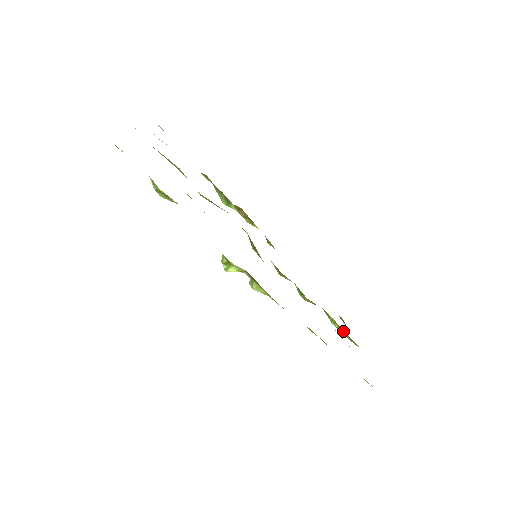
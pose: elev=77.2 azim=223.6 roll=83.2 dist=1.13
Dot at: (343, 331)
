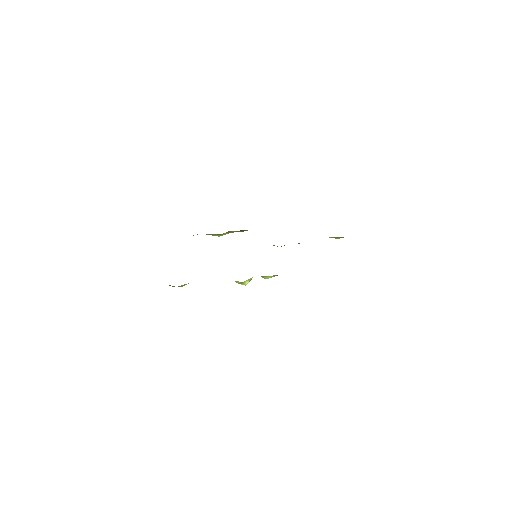
Dot at: occluded
